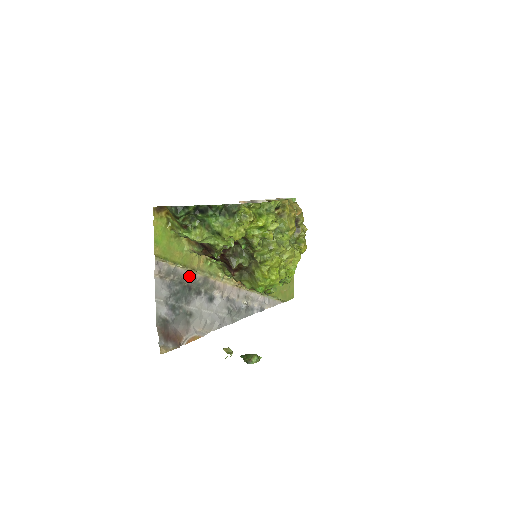
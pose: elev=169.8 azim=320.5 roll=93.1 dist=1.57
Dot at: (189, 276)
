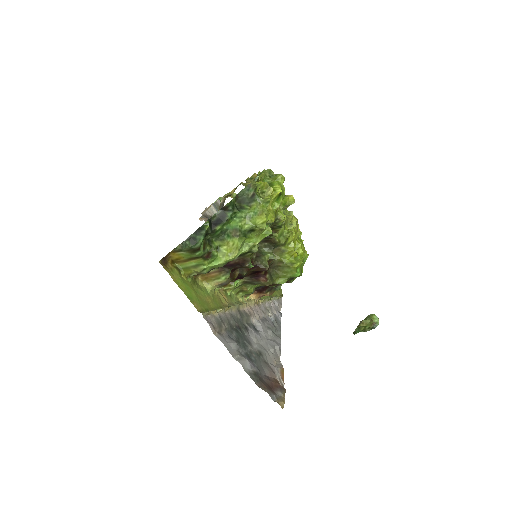
Dot at: (230, 317)
